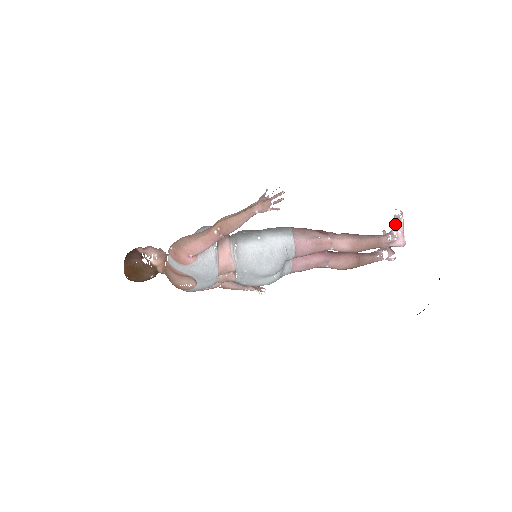
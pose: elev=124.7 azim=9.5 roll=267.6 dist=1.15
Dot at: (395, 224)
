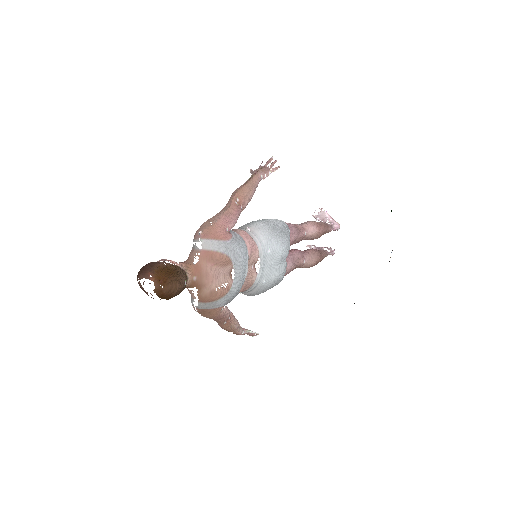
Dot at: (322, 217)
